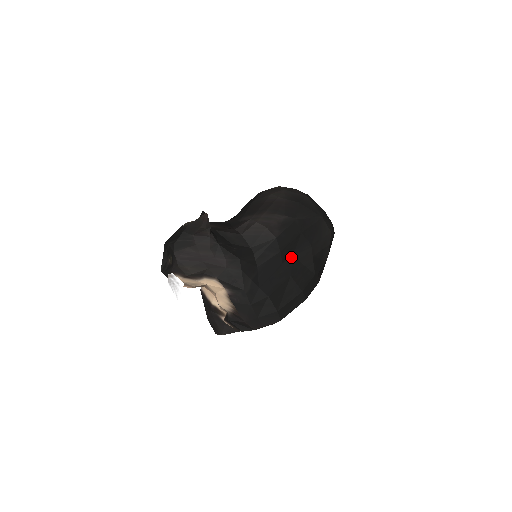
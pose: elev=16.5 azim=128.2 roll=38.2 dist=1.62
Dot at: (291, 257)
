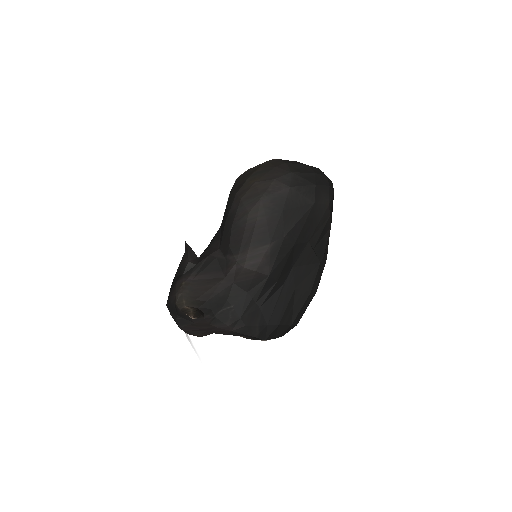
Dot at: (290, 270)
